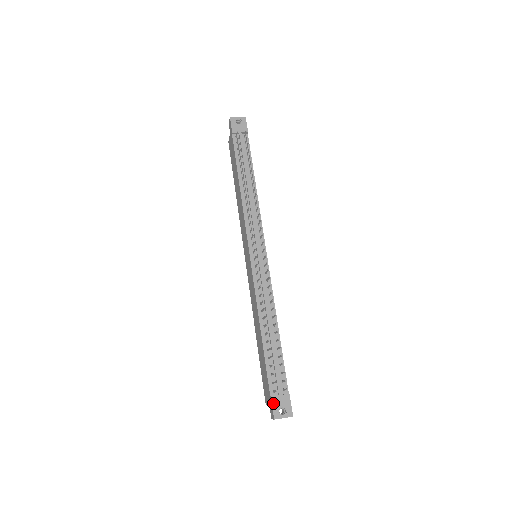
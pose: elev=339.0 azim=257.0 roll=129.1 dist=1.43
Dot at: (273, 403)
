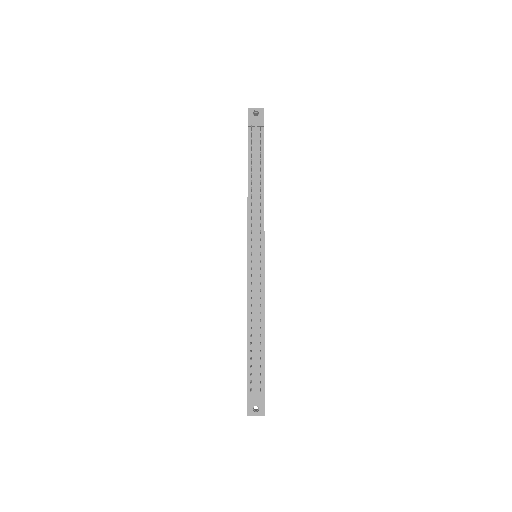
Dot at: (248, 400)
